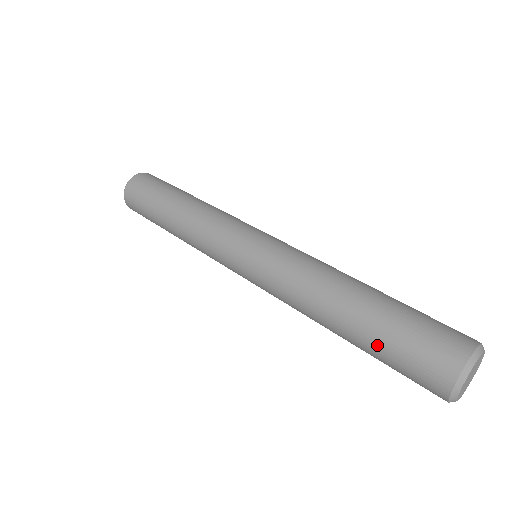
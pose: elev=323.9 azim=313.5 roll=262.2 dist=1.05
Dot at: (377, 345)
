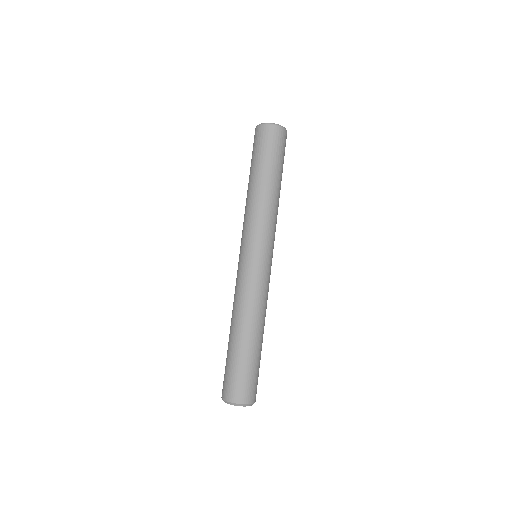
Dot at: (235, 359)
